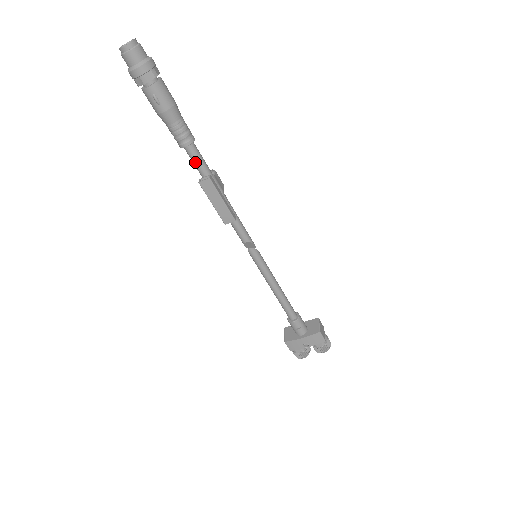
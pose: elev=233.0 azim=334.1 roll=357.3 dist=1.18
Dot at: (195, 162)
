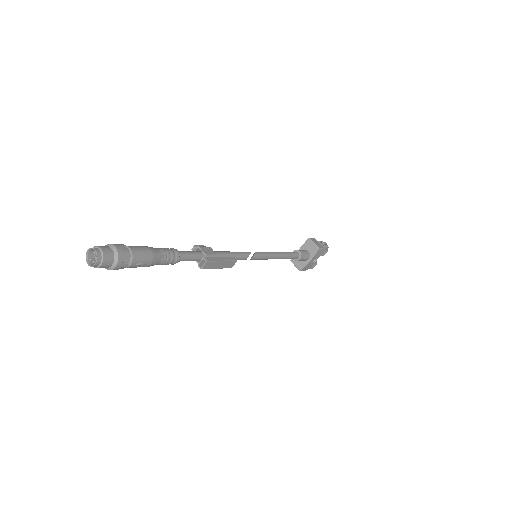
Dot at: occluded
